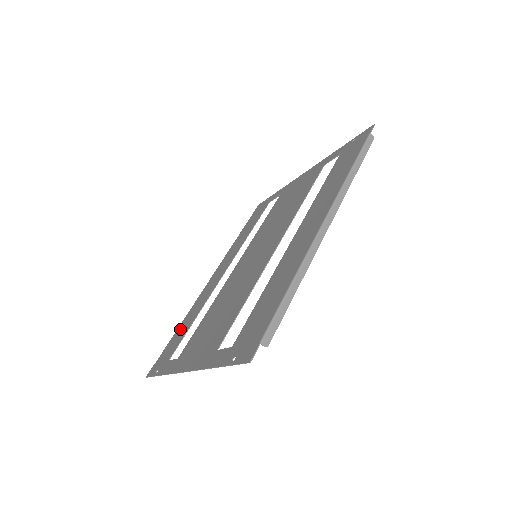
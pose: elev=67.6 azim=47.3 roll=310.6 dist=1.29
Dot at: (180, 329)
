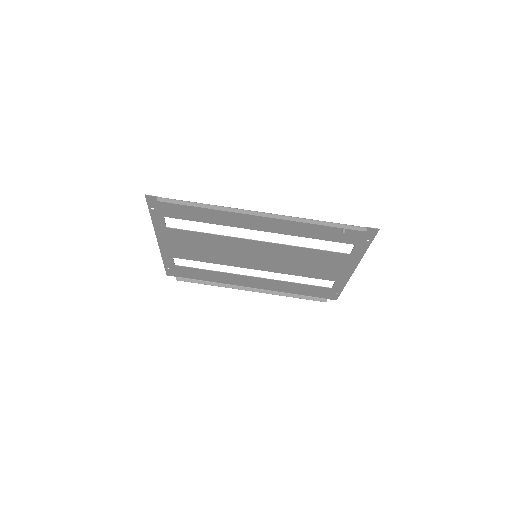
Dot at: (204, 276)
